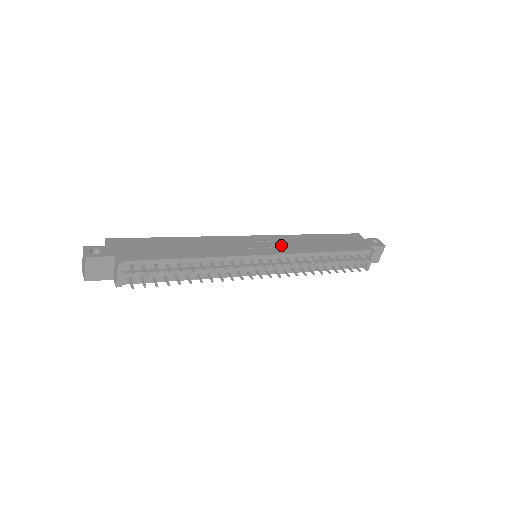
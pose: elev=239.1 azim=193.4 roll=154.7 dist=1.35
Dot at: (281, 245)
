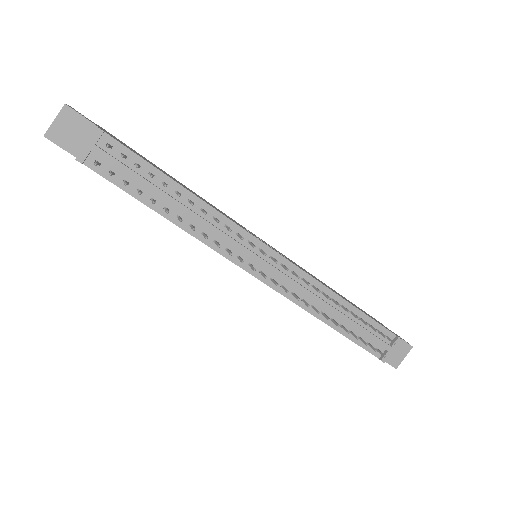
Dot at: (291, 261)
